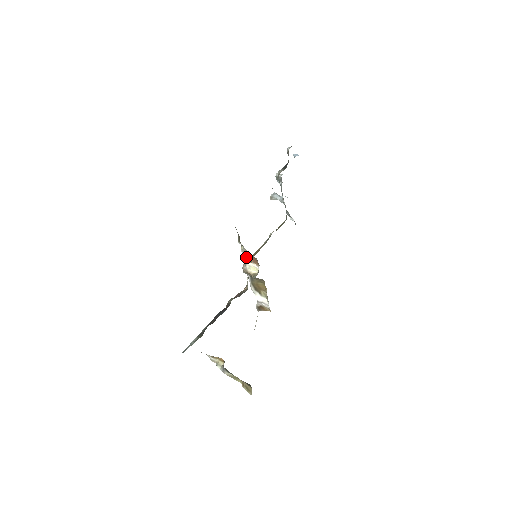
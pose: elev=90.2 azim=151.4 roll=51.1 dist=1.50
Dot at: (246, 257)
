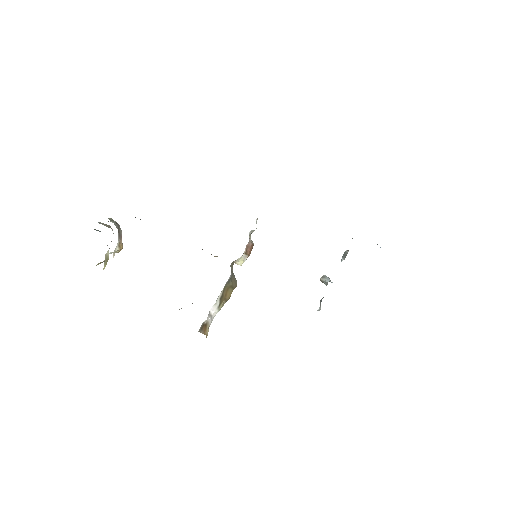
Dot at: (248, 245)
